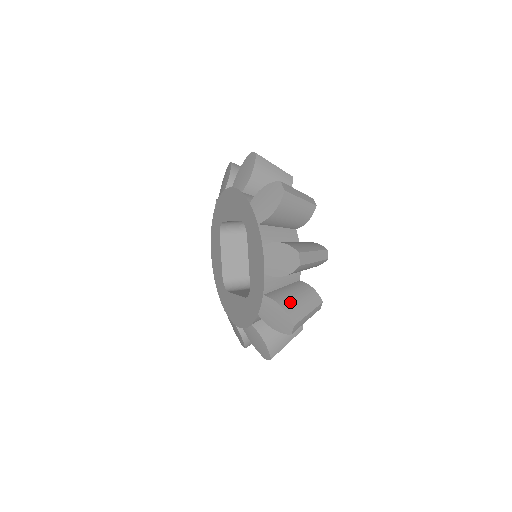
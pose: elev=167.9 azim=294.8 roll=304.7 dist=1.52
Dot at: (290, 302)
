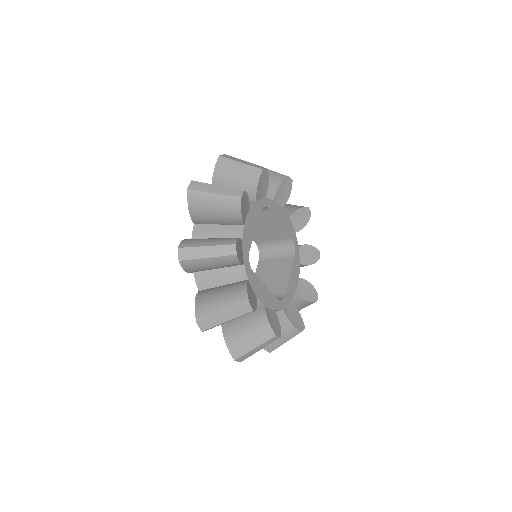
Dot at: (197, 239)
